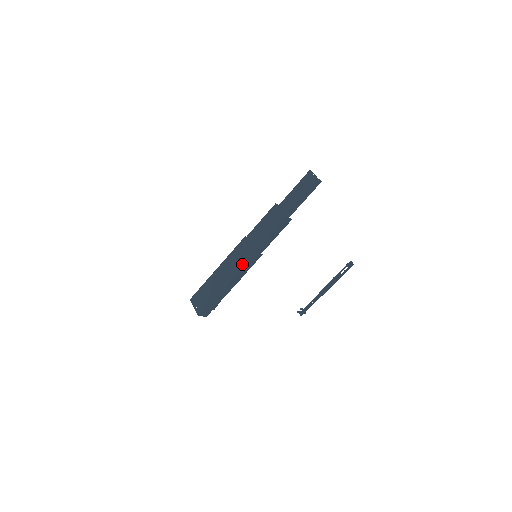
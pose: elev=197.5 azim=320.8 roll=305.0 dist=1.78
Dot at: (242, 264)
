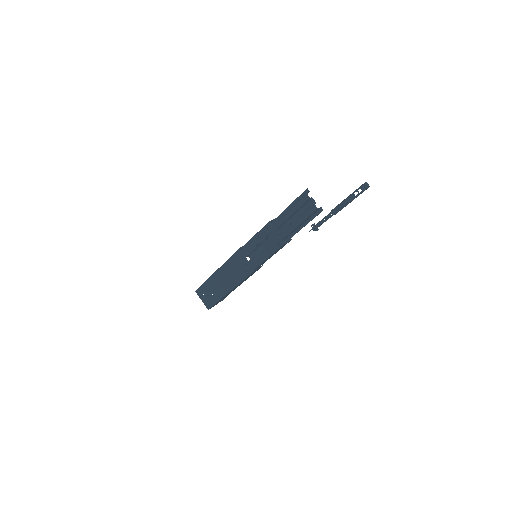
Dot at: (243, 279)
